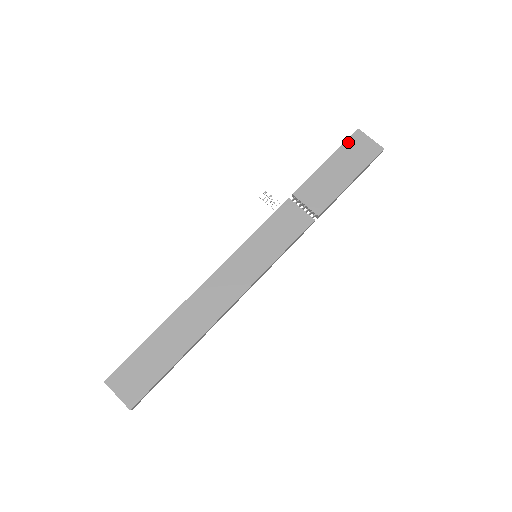
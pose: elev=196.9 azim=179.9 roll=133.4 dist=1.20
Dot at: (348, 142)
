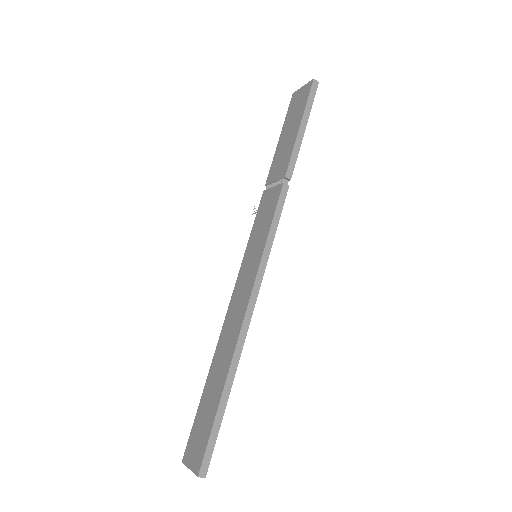
Dot at: (289, 109)
